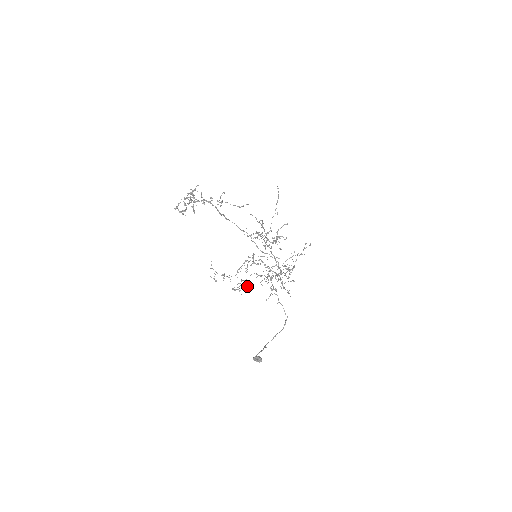
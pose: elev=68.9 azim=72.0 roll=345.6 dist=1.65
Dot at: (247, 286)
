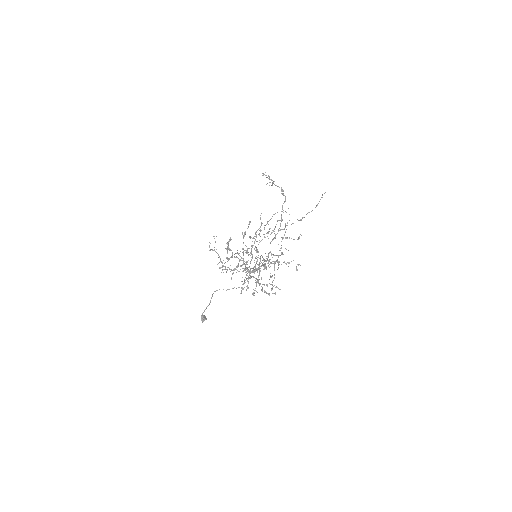
Dot at: occluded
